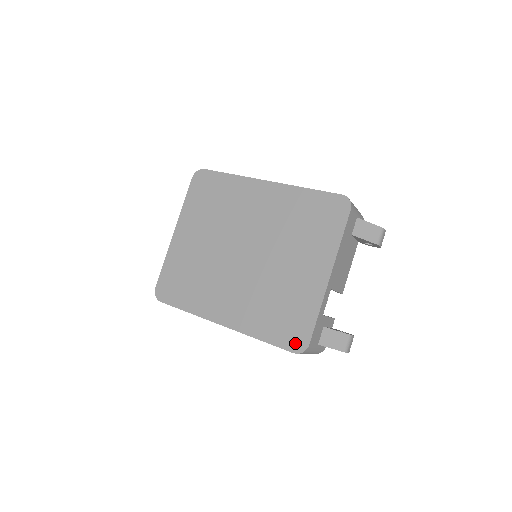
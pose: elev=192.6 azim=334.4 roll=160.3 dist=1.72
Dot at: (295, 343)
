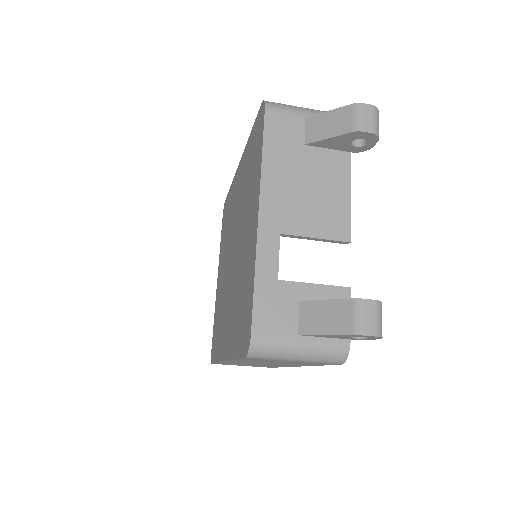
Dot at: (245, 340)
